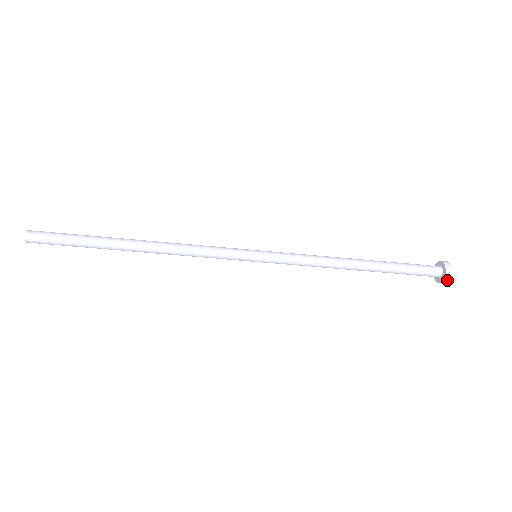
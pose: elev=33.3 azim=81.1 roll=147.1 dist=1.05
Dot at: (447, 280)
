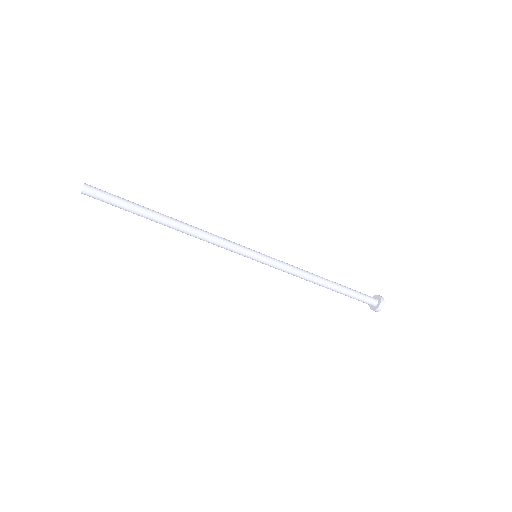
Dot at: (382, 306)
